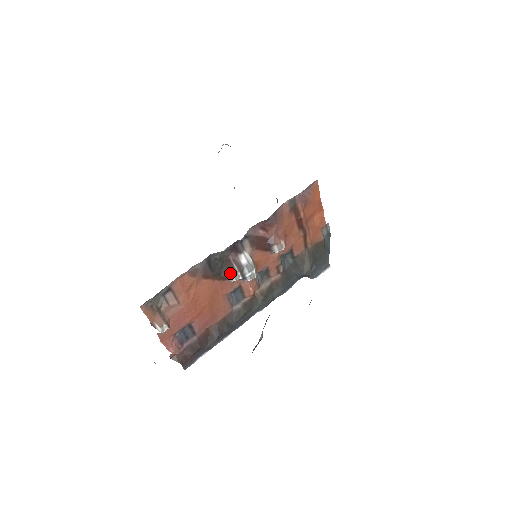
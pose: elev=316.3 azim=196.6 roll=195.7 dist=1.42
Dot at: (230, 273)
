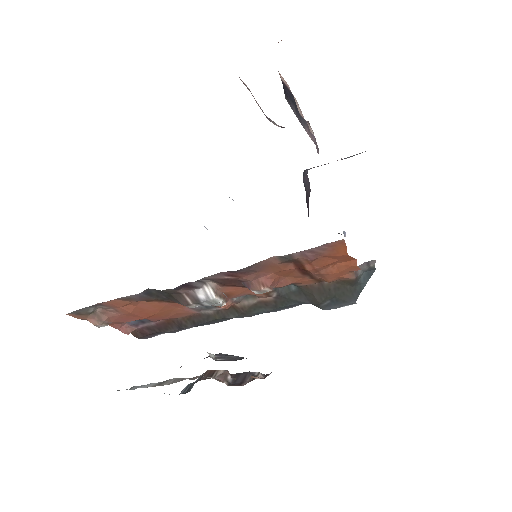
Dot at: (180, 303)
